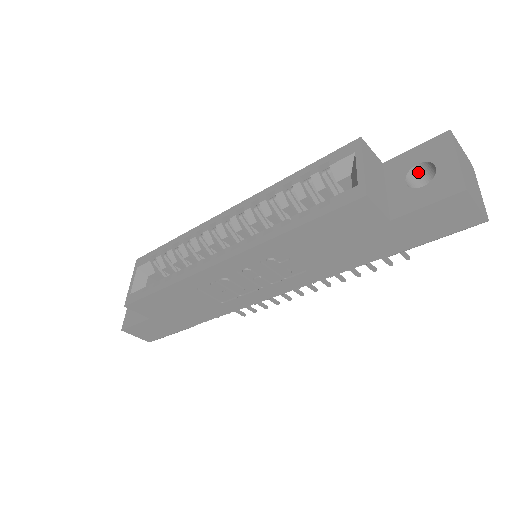
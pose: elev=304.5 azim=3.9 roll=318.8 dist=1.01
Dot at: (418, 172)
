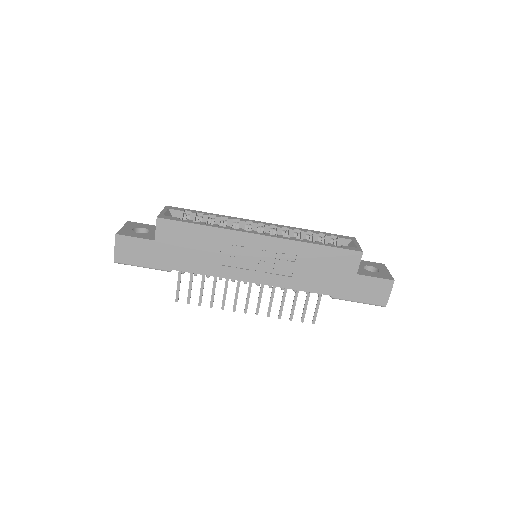
Dot at: occluded
